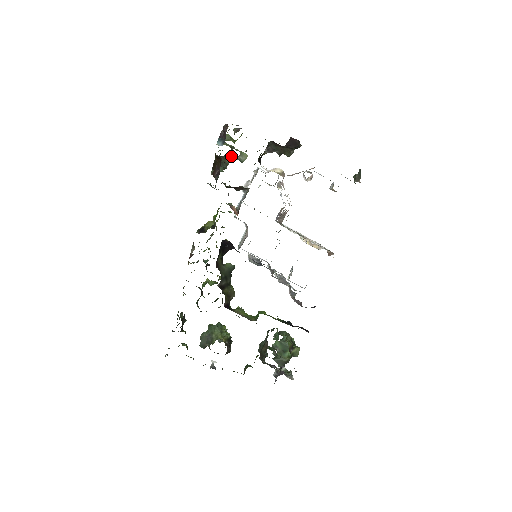
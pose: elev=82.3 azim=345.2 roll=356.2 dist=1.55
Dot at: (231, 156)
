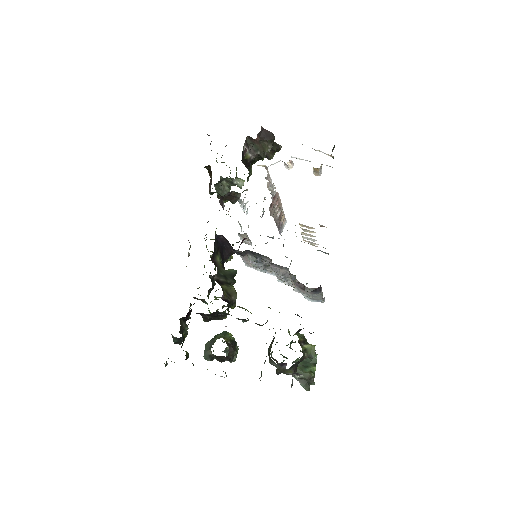
Dot at: (227, 178)
